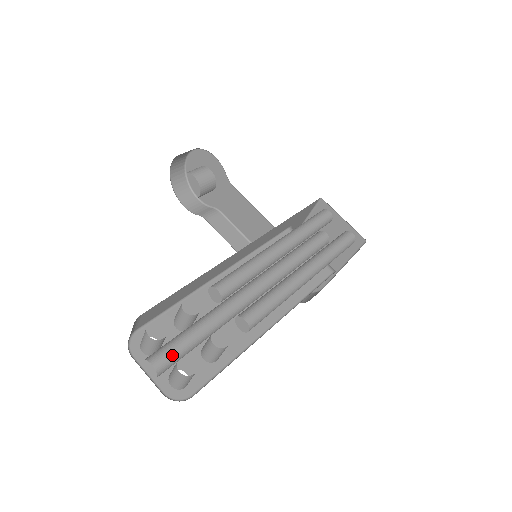
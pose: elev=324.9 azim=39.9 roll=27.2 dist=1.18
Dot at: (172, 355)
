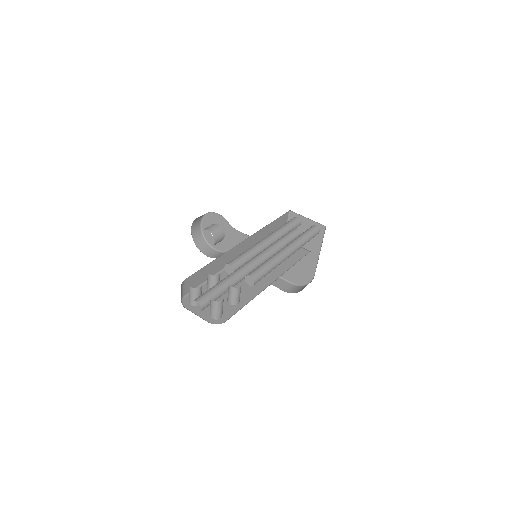
Dot at: (208, 297)
